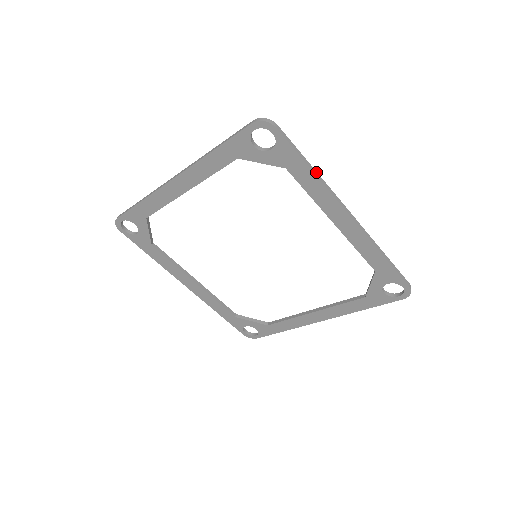
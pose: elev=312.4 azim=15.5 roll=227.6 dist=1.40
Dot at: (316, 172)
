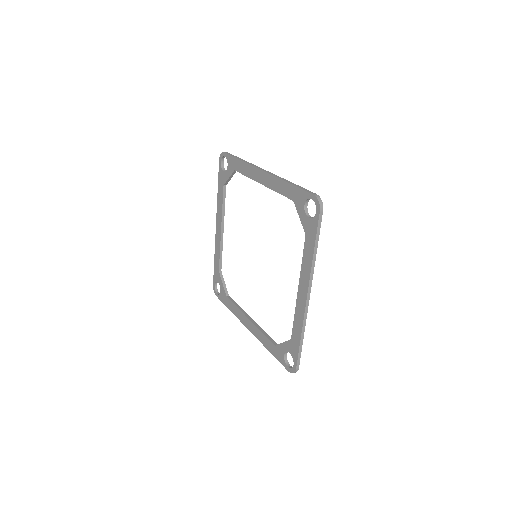
Dot at: (244, 160)
